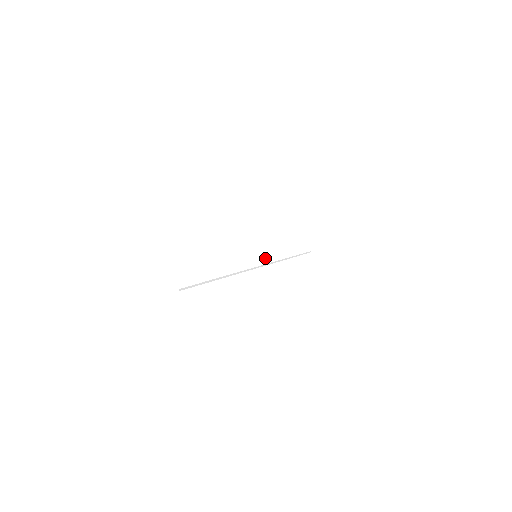
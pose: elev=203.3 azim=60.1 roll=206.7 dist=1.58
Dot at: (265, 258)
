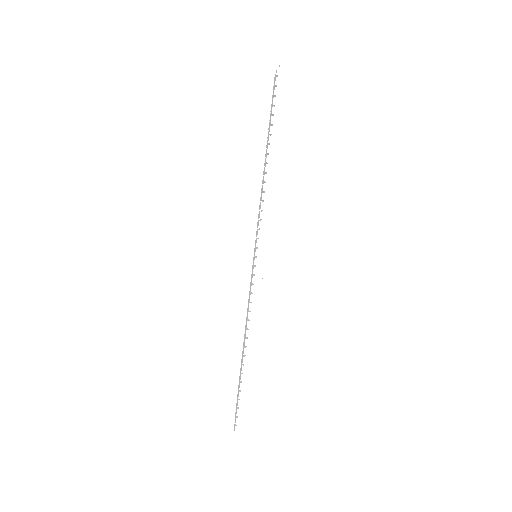
Dot at: (252, 284)
